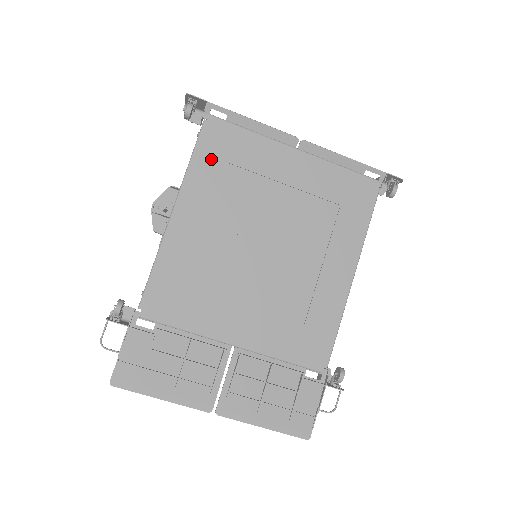
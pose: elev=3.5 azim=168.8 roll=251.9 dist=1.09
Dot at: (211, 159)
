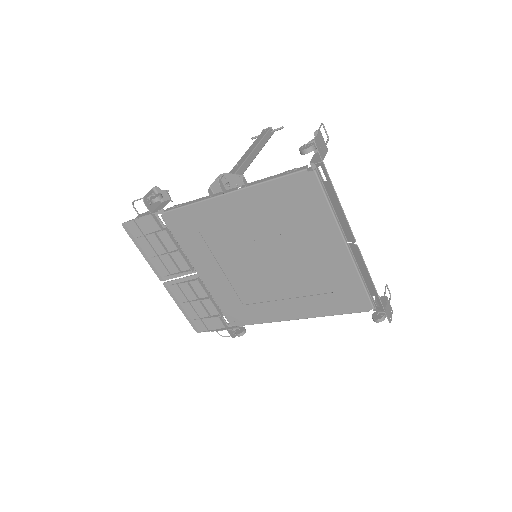
Dot at: (283, 194)
